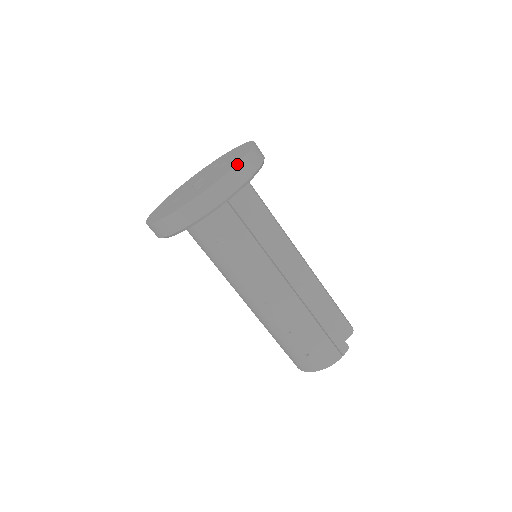
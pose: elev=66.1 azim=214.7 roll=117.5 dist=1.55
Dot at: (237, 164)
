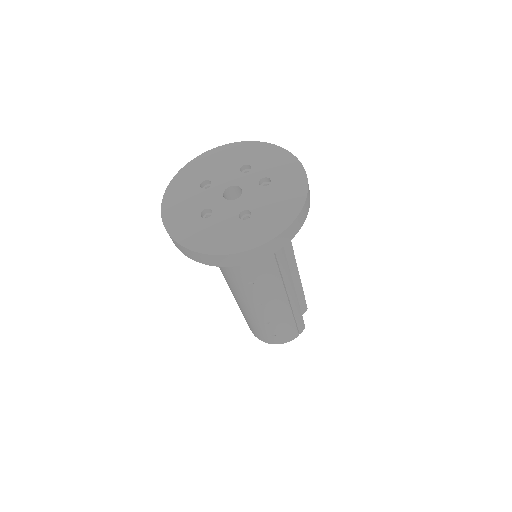
Dot at: (300, 213)
